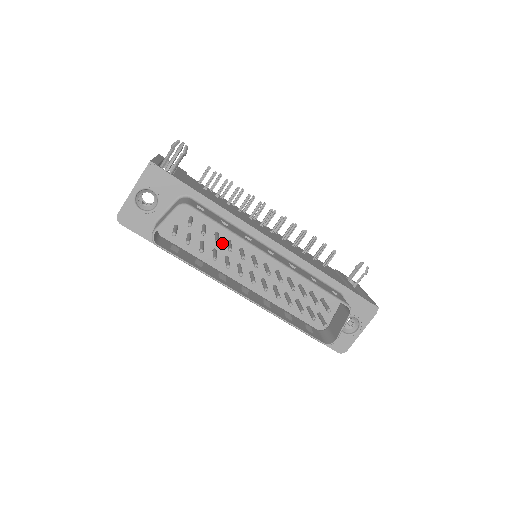
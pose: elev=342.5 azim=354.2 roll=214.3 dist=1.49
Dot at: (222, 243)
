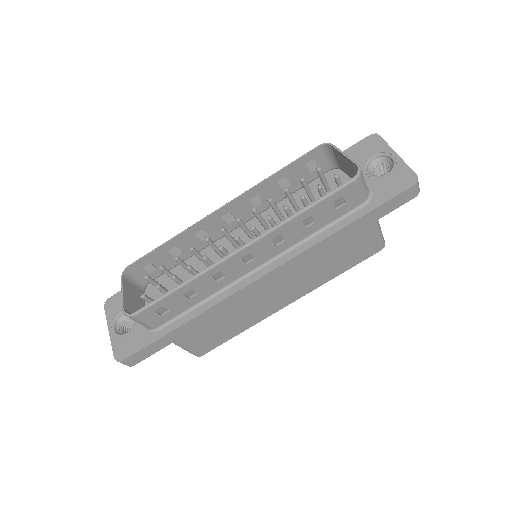
Dot at: occluded
